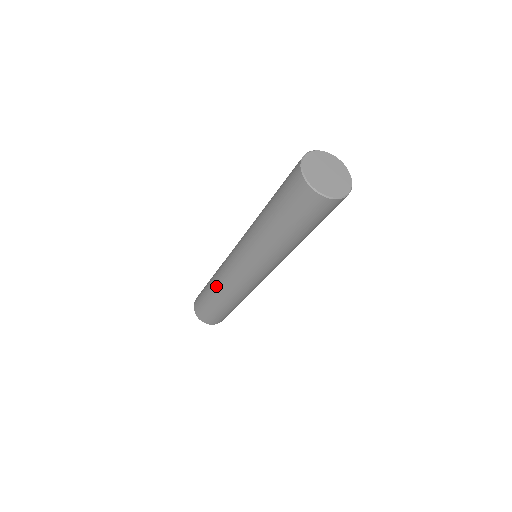
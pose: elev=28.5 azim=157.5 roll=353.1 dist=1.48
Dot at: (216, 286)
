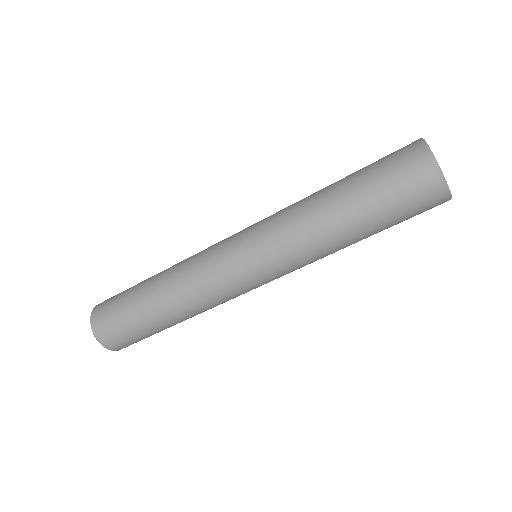
Dot at: (174, 265)
